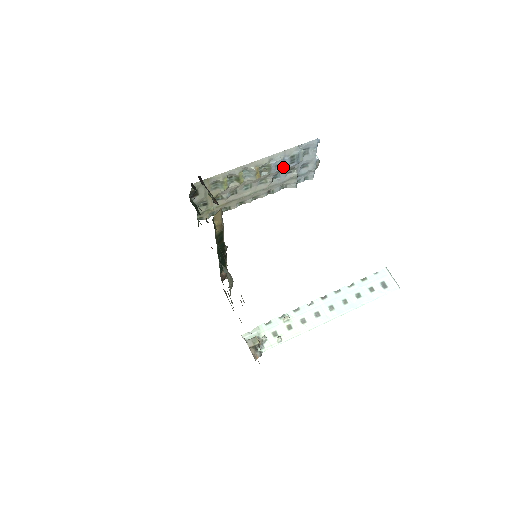
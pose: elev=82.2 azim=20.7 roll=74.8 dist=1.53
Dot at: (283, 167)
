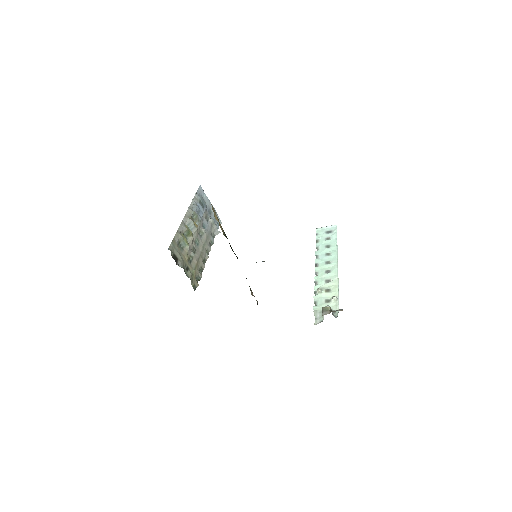
Dot at: (202, 214)
